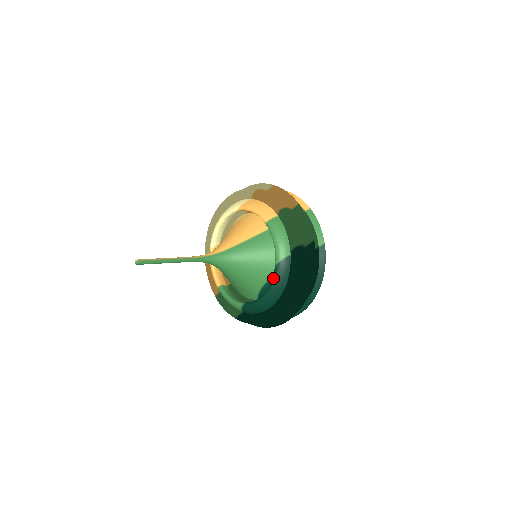
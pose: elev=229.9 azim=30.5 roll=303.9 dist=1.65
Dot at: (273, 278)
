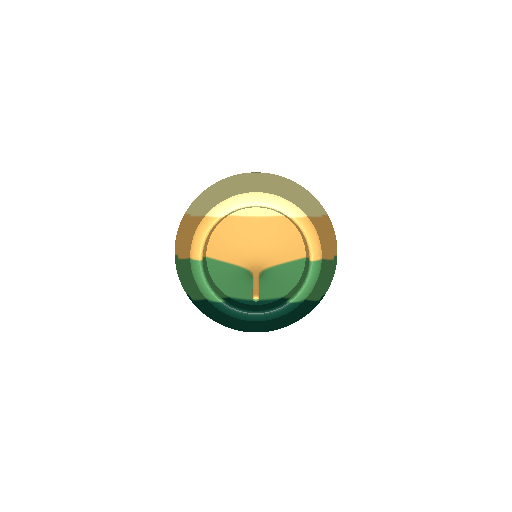
Dot at: (279, 310)
